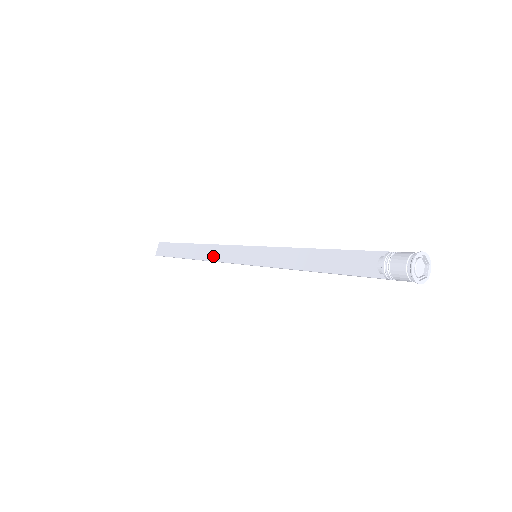
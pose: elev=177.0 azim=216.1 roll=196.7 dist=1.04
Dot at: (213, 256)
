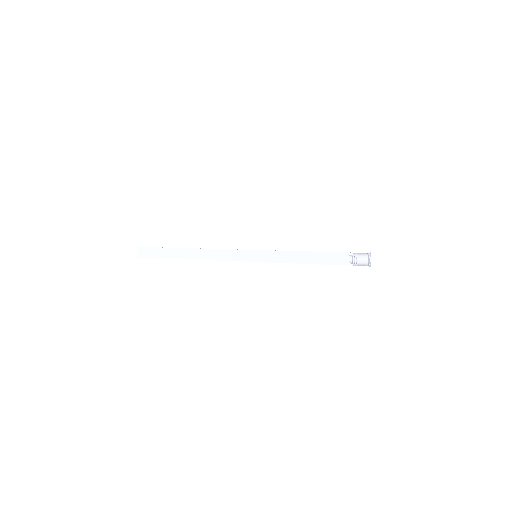
Dot at: (213, 257)
